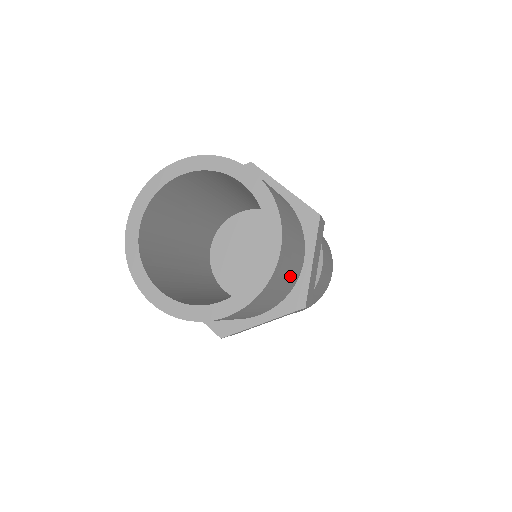
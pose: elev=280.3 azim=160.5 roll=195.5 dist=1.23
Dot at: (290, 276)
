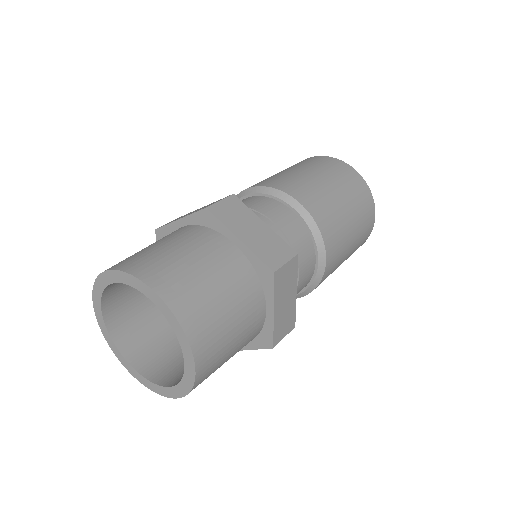
Dot at: (240, 343)
